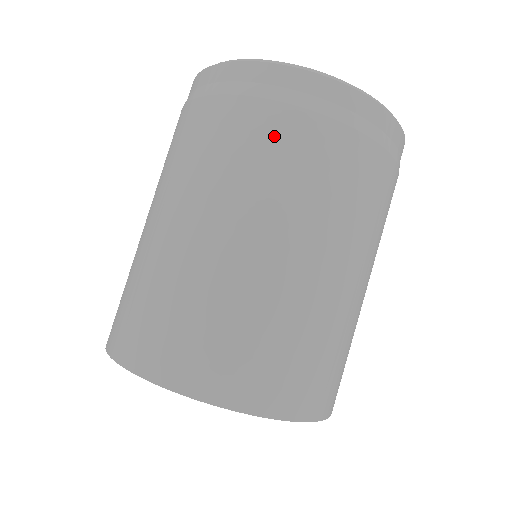
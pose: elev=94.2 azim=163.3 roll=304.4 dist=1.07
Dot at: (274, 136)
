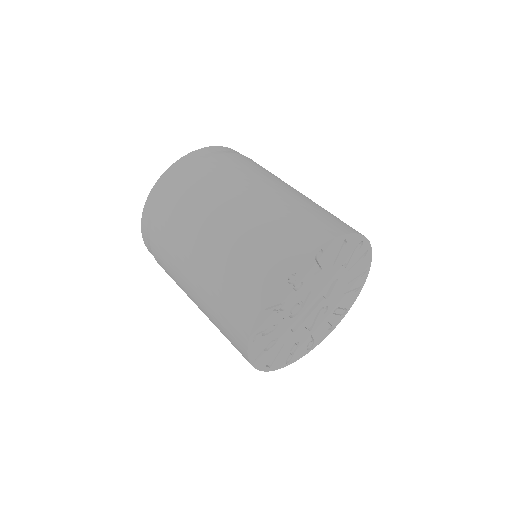
Dot at: (217, 167)
